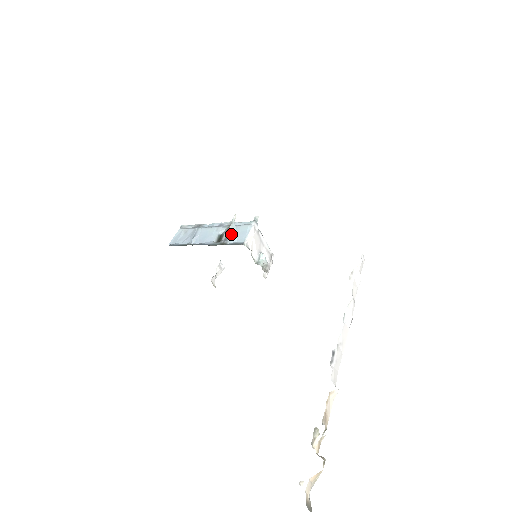
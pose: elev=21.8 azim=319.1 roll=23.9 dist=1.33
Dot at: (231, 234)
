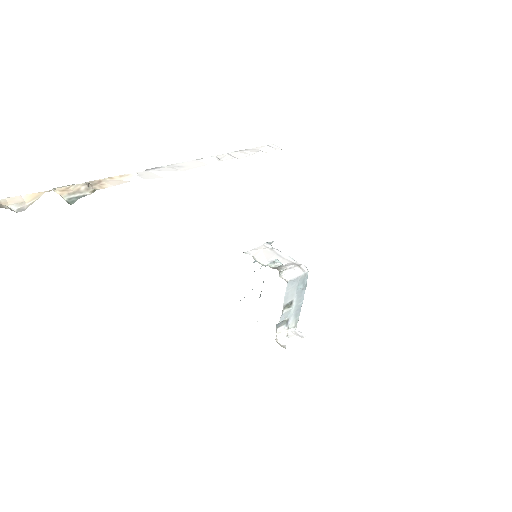
Dot at: occluded
